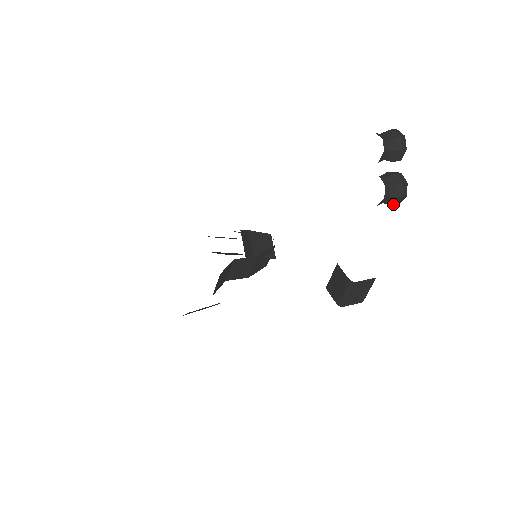
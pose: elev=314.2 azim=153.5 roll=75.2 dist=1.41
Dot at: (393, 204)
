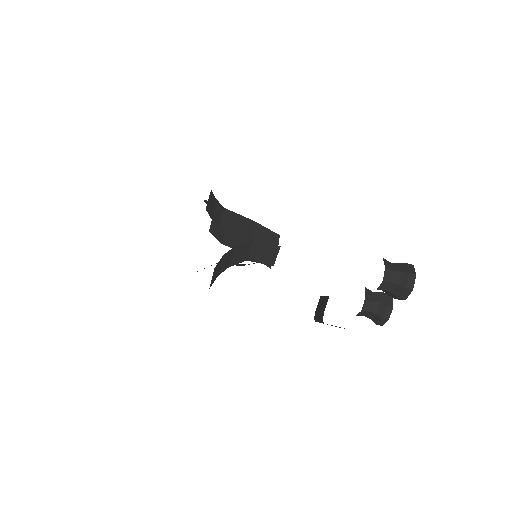
Dot at: occluded
